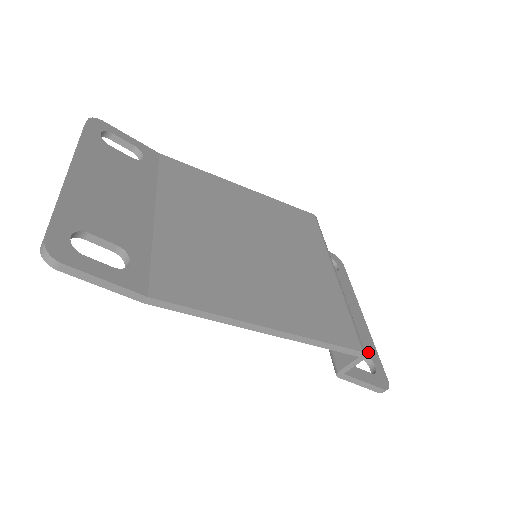
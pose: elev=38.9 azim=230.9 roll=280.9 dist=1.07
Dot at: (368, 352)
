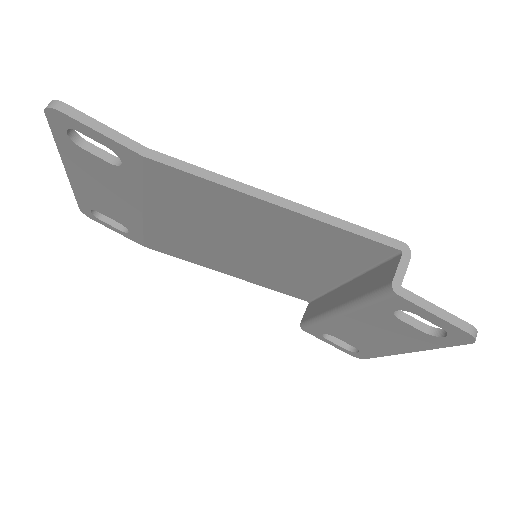
Dot at: (429, 329)
